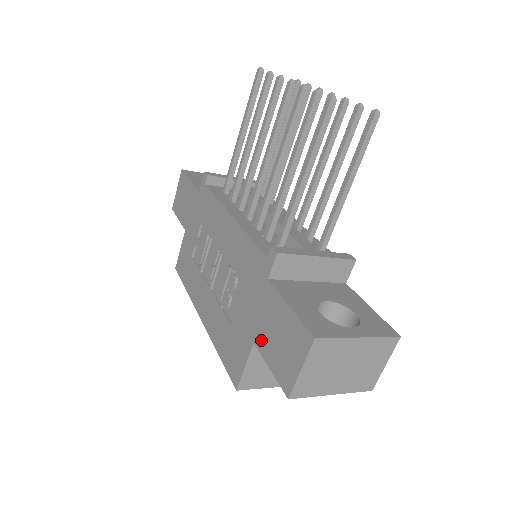
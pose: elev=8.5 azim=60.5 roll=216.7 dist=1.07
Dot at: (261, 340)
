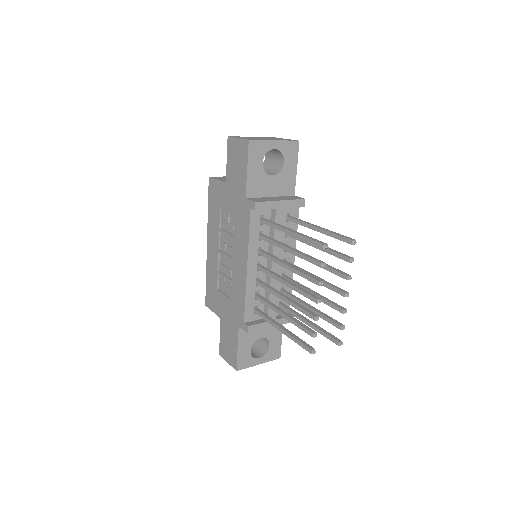
Dot at: (223, 326)
